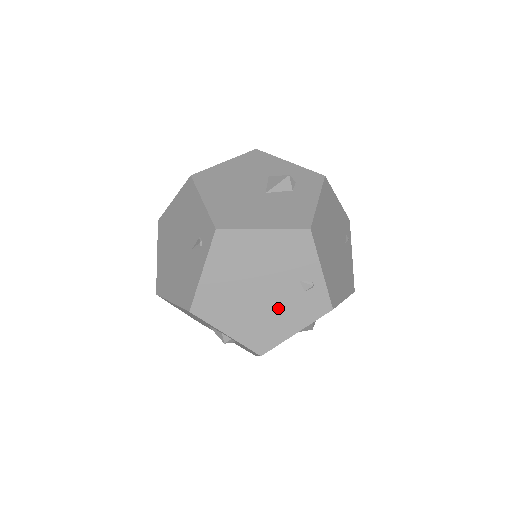
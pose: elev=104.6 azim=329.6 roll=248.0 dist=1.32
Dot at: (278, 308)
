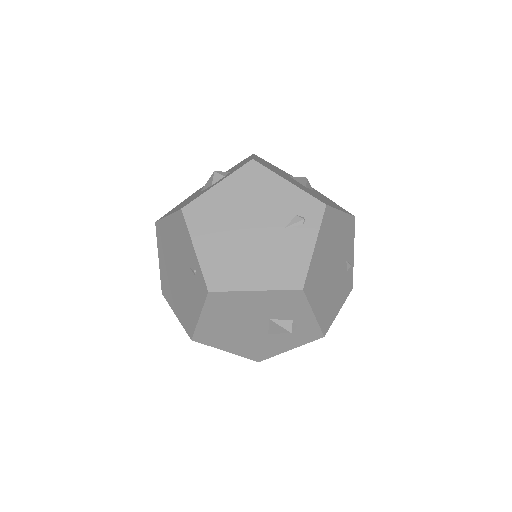
Dot at: (337, 287)
